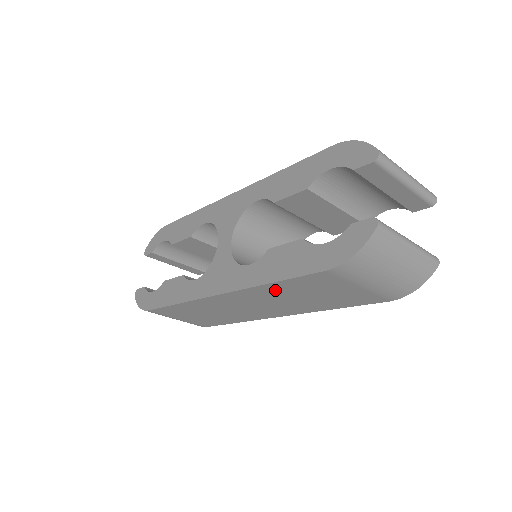
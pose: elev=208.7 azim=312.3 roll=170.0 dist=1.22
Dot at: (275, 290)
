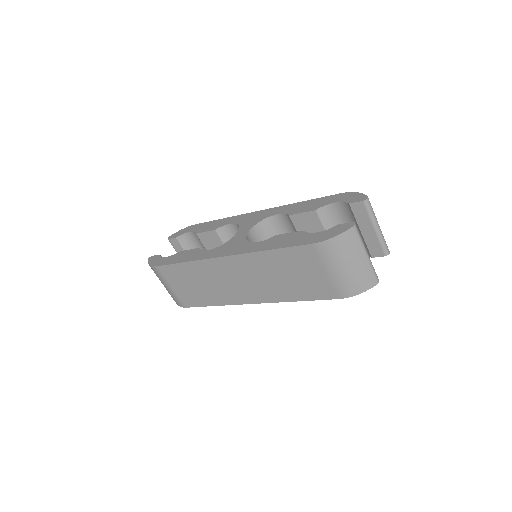
Dot at: (269, 261)
